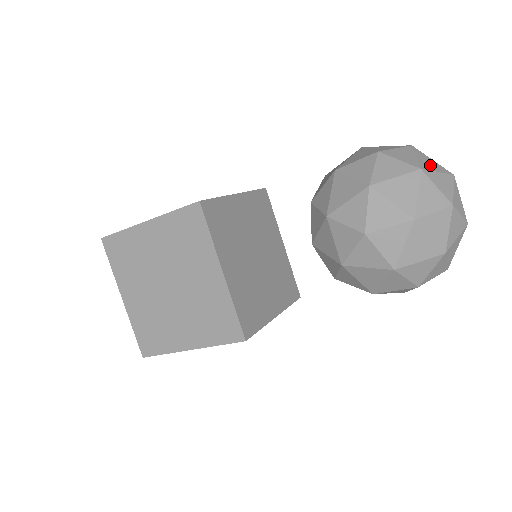
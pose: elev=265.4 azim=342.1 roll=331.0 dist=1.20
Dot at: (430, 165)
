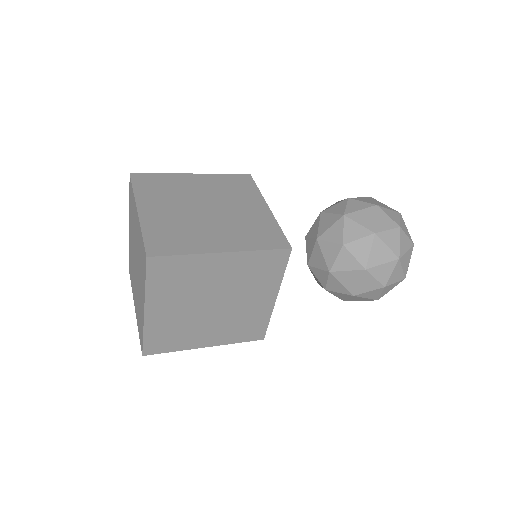
Dot at: occluded
